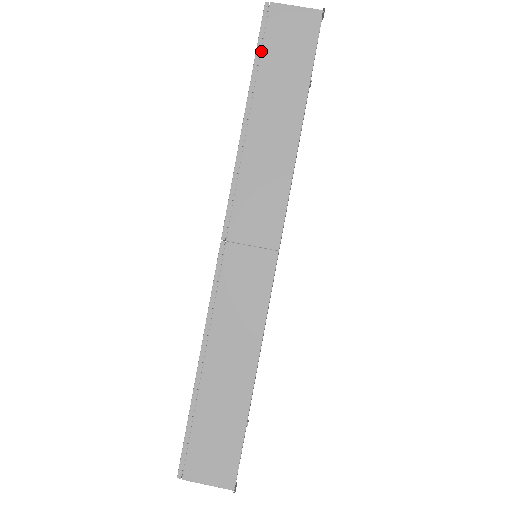
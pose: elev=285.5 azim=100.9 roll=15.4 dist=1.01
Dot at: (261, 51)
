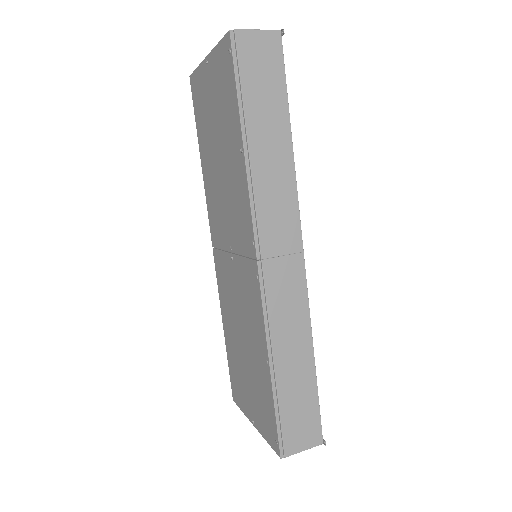
Dot at: (240, 79)
